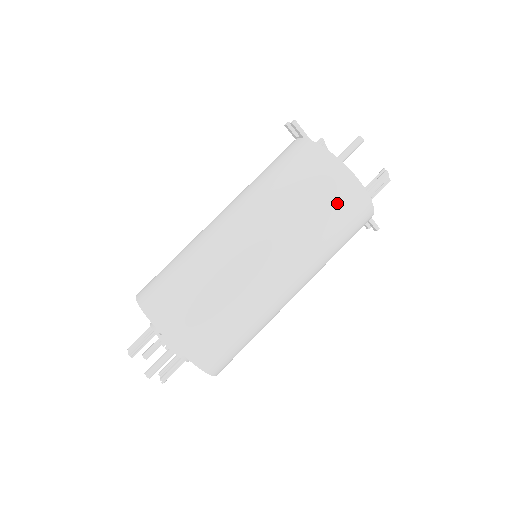
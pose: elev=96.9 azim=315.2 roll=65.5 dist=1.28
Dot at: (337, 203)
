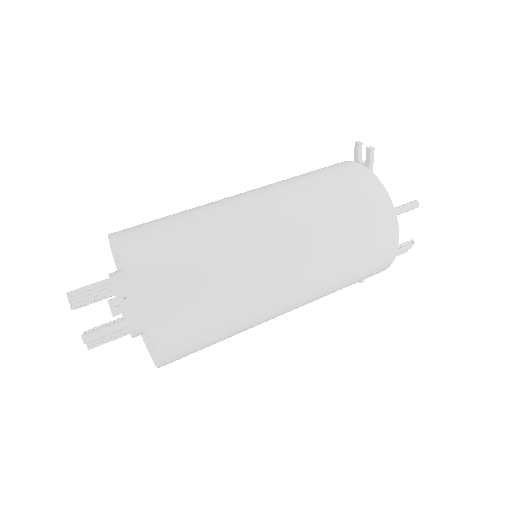
Dot at: (372, 255)
